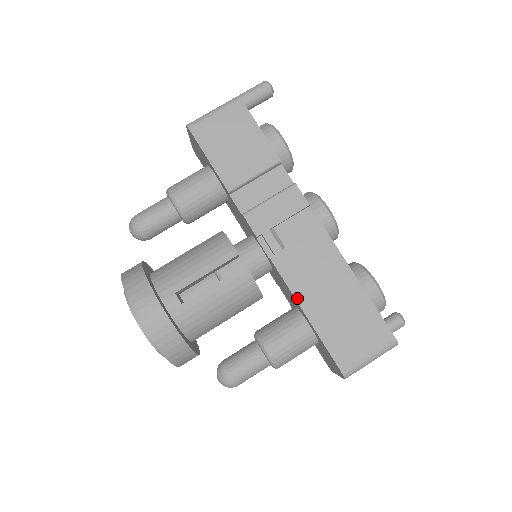
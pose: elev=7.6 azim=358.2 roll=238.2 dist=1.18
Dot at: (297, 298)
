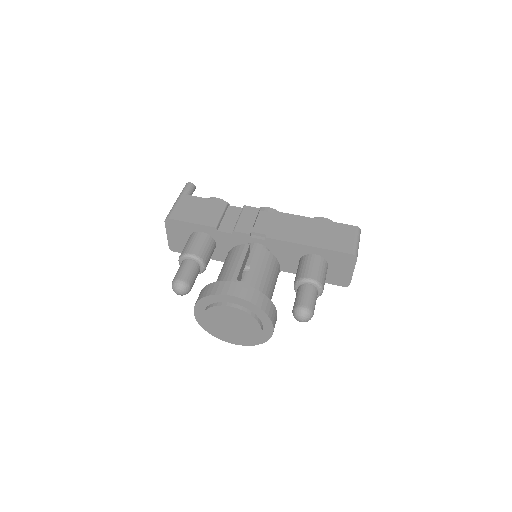
Dot at: (297, 243)
